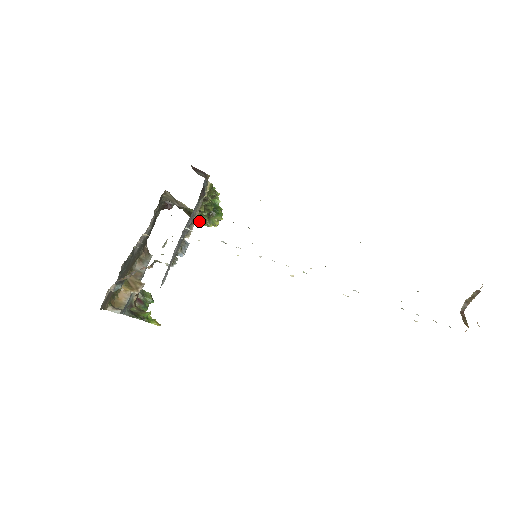
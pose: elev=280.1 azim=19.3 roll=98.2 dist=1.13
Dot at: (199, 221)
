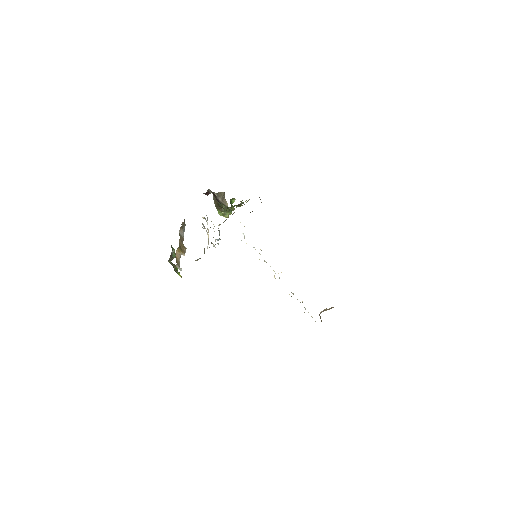
Dot at: (220, 211)
